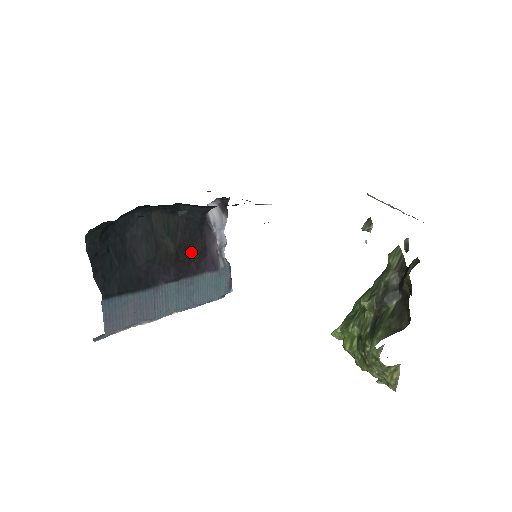
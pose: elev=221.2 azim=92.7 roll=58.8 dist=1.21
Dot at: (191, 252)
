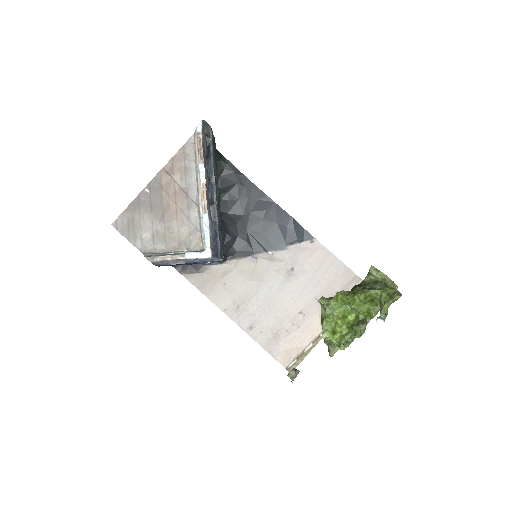
Dot at: occluded
